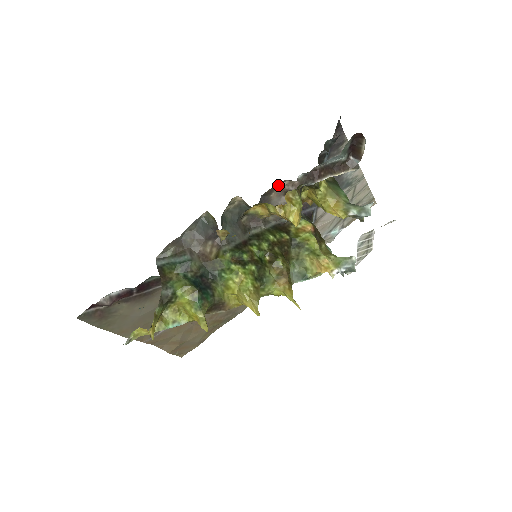
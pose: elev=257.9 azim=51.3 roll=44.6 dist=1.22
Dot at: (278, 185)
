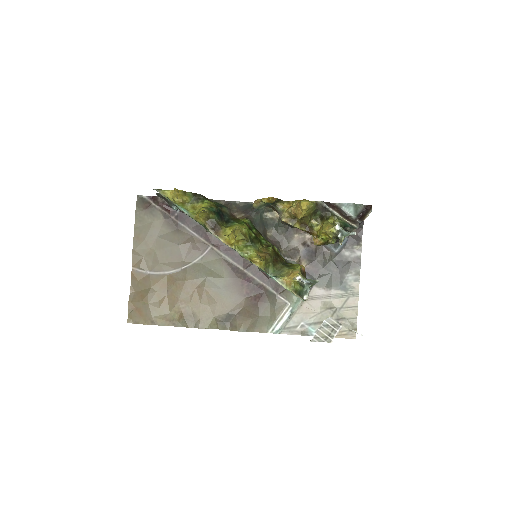
Dot at: (304, 233)
